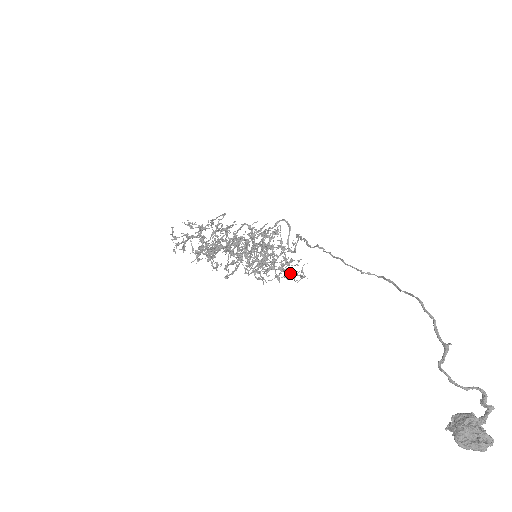
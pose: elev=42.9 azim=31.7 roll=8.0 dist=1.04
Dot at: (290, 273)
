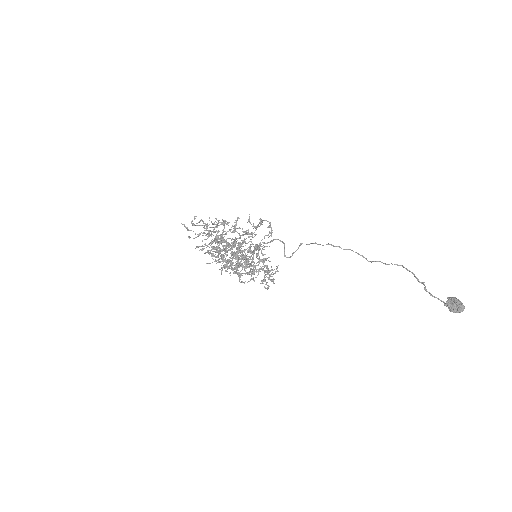
Dot at: occluded
